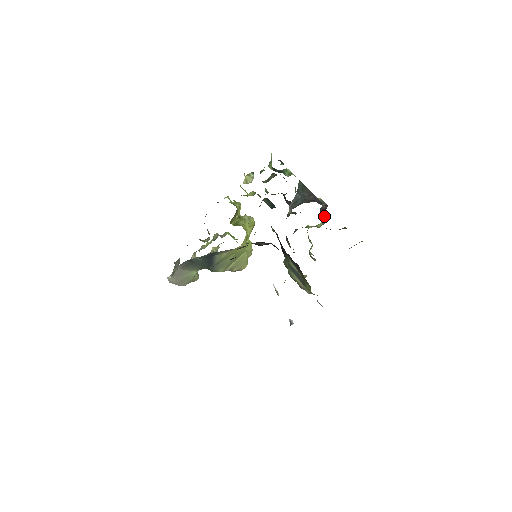
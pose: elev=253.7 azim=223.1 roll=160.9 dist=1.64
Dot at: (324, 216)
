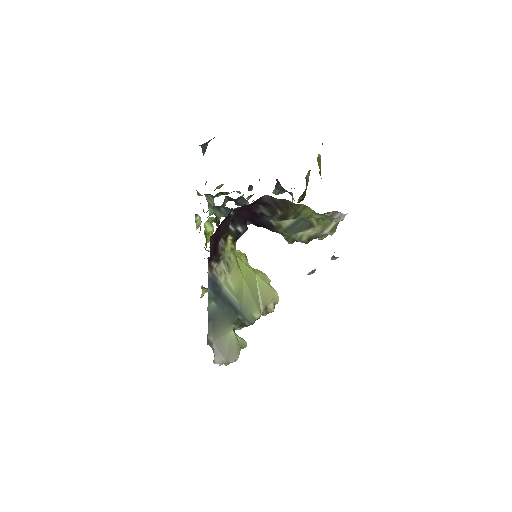
Dot at: occluded
